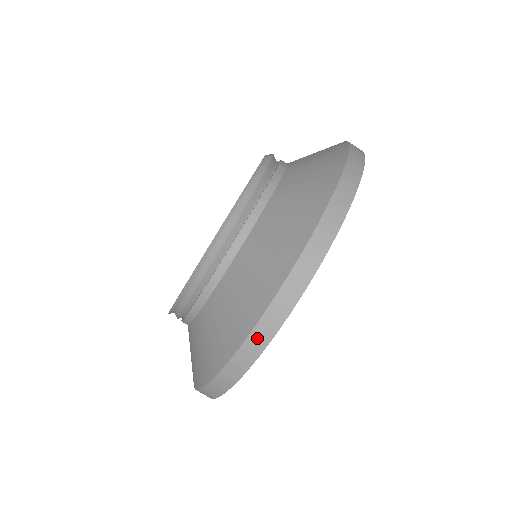
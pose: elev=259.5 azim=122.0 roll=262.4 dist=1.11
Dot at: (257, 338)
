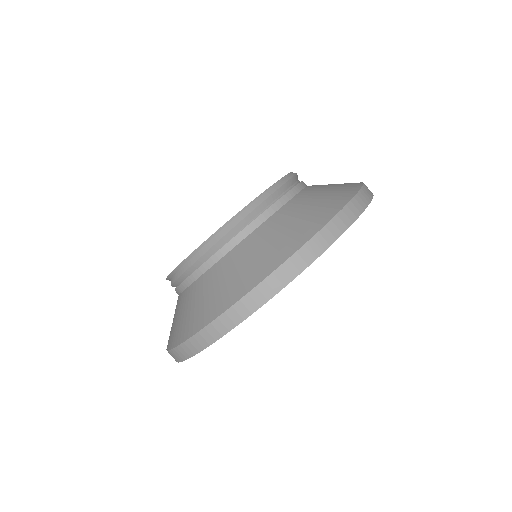
Dot at: (186, 348)
